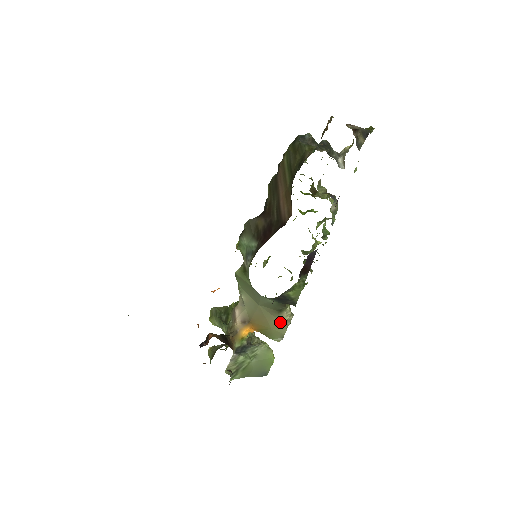
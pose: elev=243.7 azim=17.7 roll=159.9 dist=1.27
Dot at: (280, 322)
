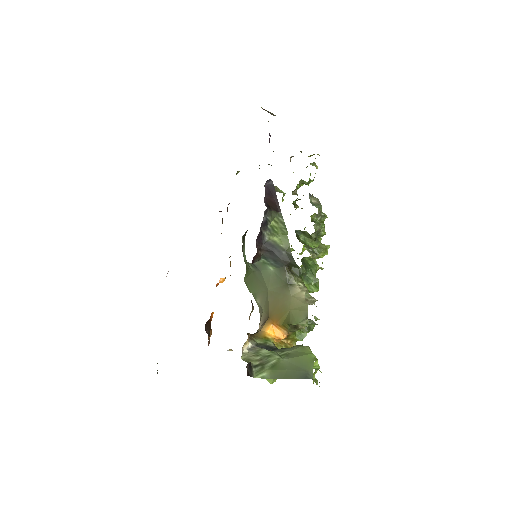
Dot at: (296, 299)
